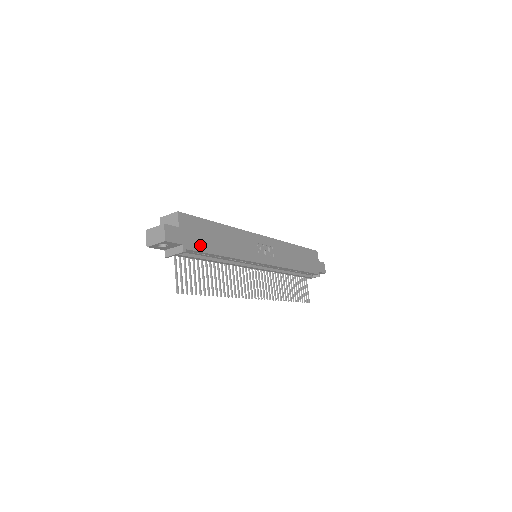
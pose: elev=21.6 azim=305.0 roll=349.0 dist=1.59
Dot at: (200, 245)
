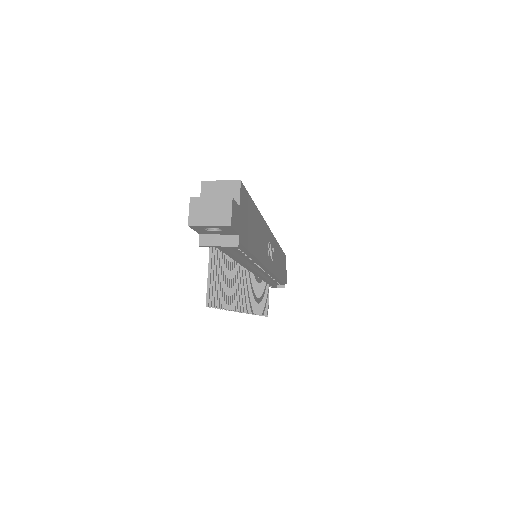
Dot at: (246, 238)
